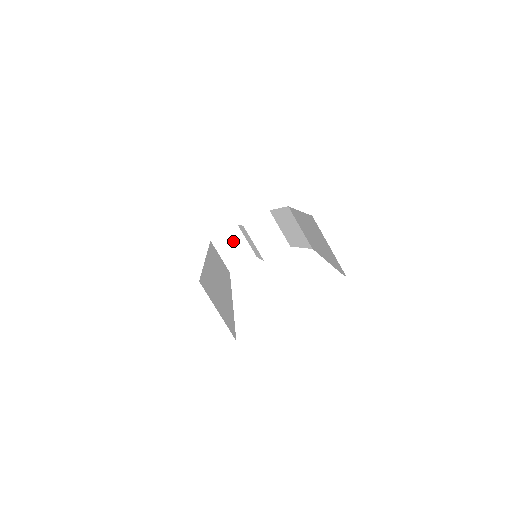
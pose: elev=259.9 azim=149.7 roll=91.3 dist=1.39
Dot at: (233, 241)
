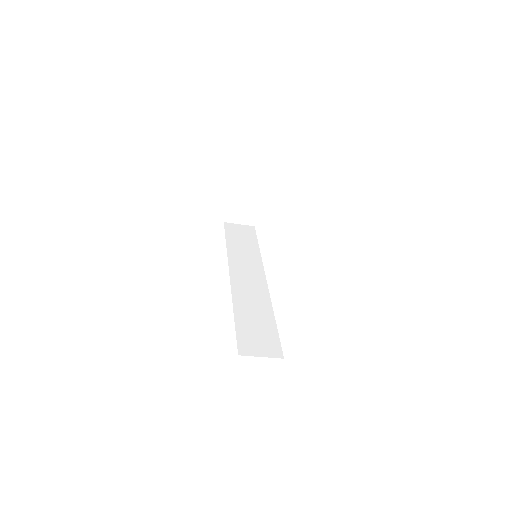
Dot at: occluded
